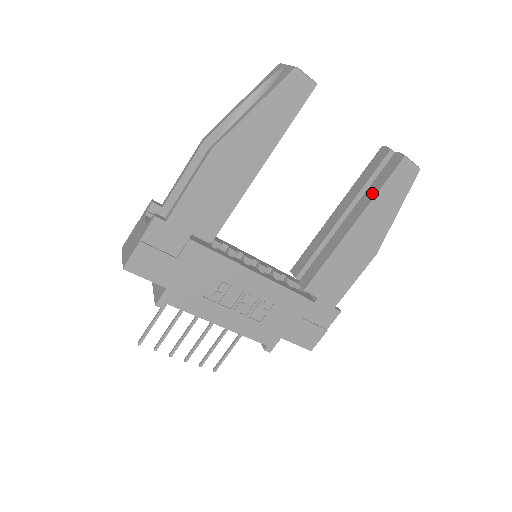
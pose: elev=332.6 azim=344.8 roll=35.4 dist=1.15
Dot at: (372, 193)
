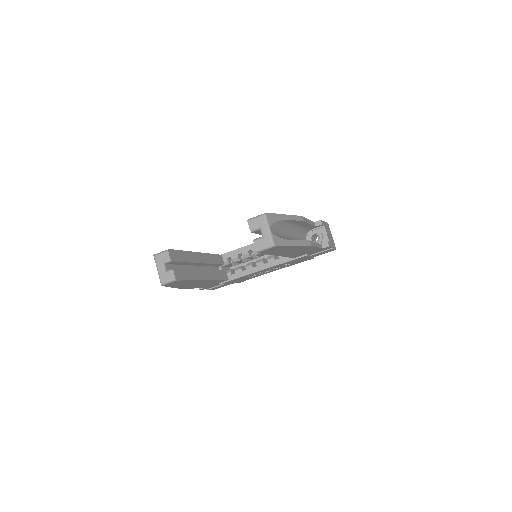
Dot at: occluded
